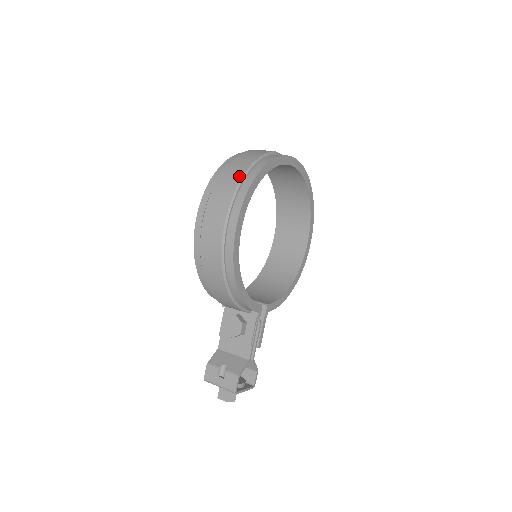
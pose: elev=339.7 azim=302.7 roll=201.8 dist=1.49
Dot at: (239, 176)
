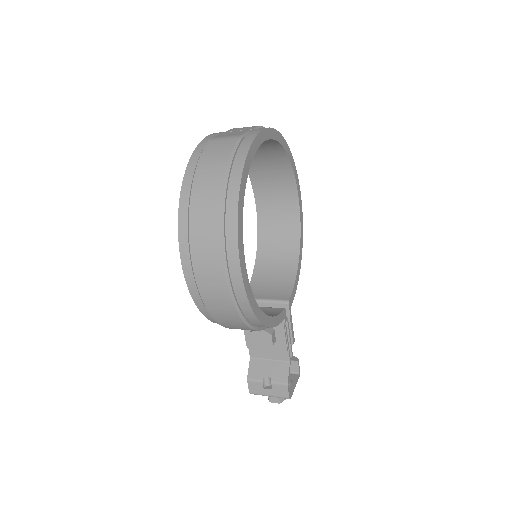
Dot at: (217, 206)
